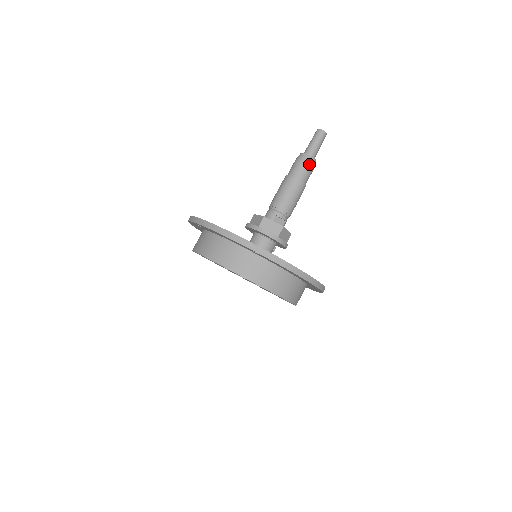
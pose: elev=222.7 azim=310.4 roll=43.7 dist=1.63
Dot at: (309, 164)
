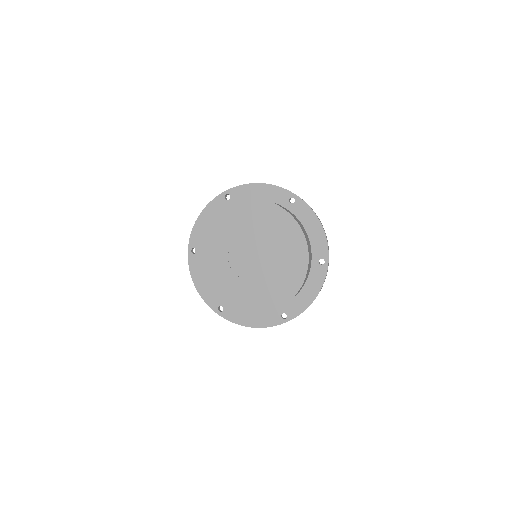
Dot at: occluded
